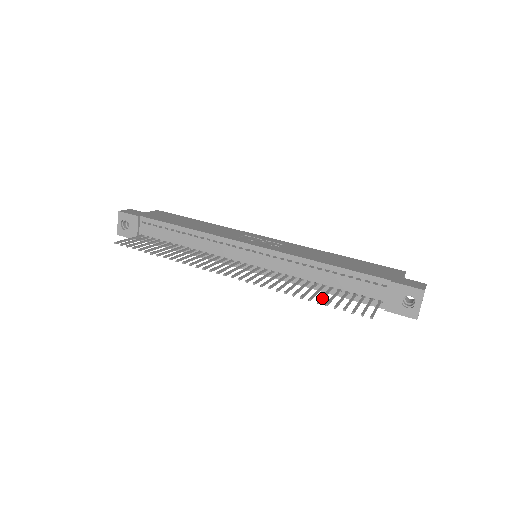
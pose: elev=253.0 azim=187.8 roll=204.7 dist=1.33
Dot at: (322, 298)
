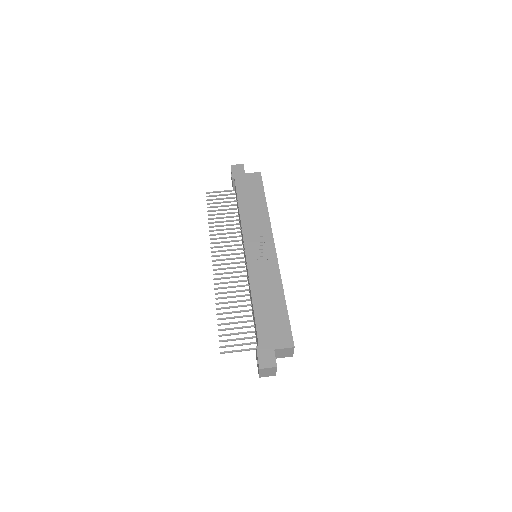
Dot at: (226, 318)
